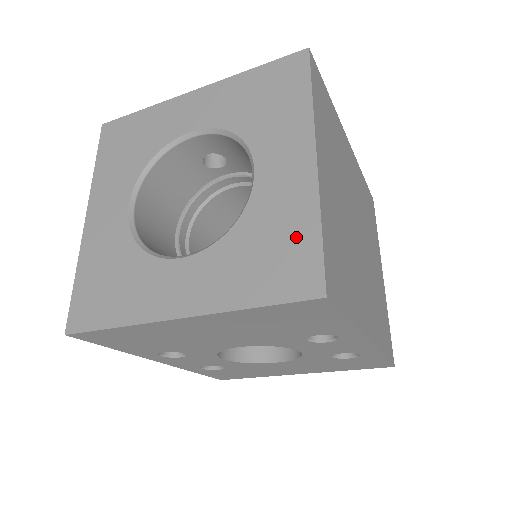
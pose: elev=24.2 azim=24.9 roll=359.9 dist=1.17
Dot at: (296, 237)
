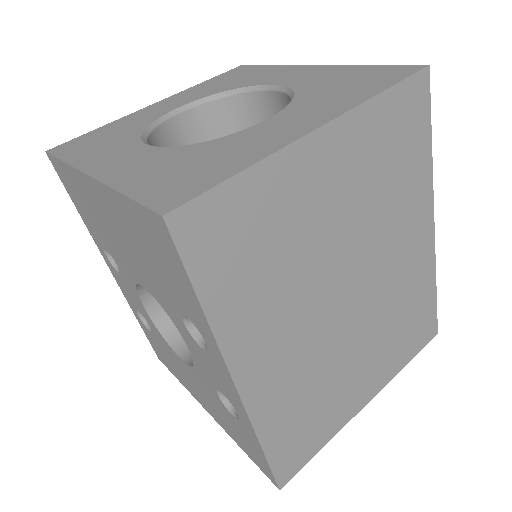
Dot at: (217, 168)
